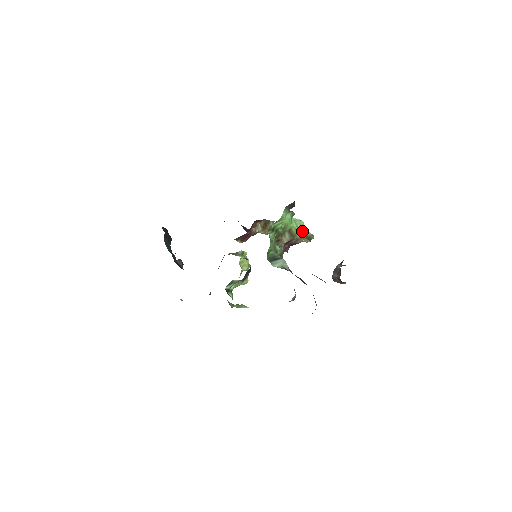
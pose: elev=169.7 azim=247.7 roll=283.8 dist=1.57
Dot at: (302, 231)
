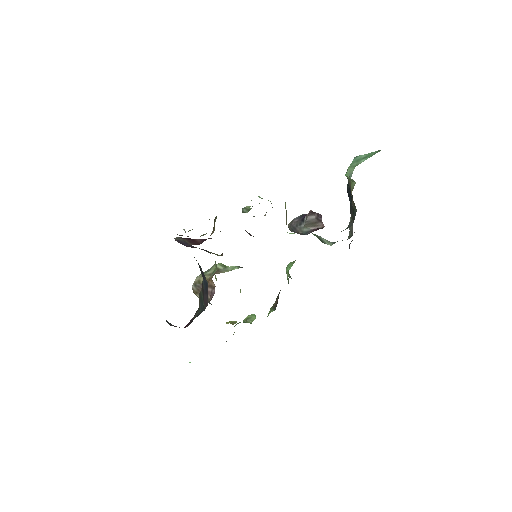
Dot at: occluded
